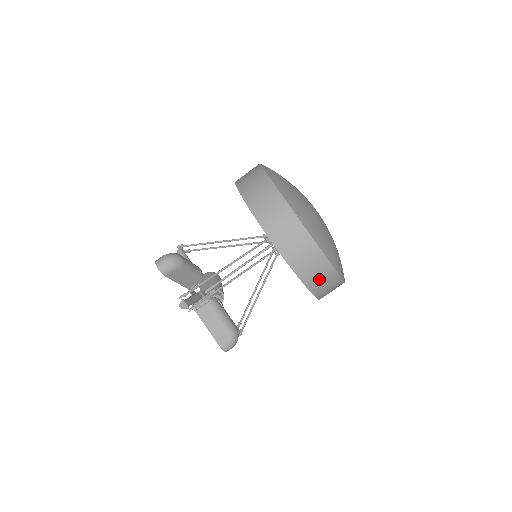
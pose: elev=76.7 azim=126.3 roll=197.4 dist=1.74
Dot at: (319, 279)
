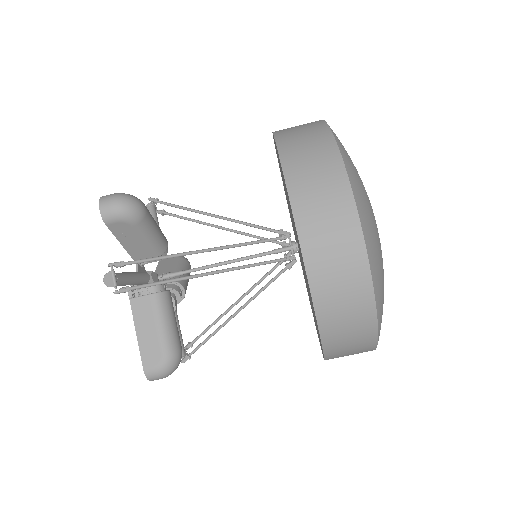
Dot at: (345, 329)
